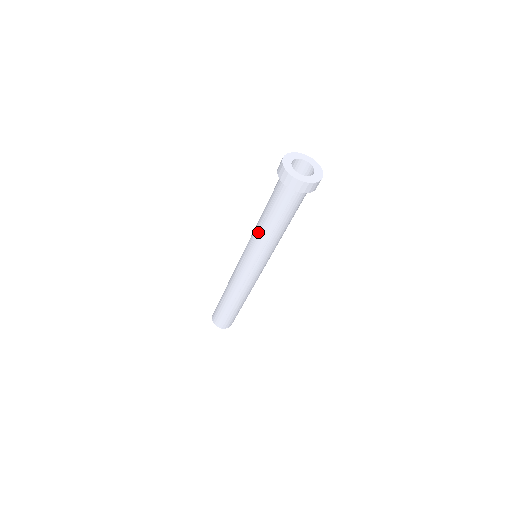
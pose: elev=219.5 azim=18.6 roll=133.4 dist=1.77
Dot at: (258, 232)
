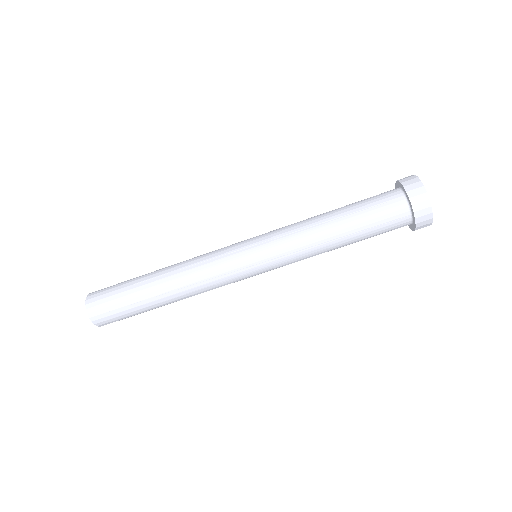
Dot at: (308, 229)
